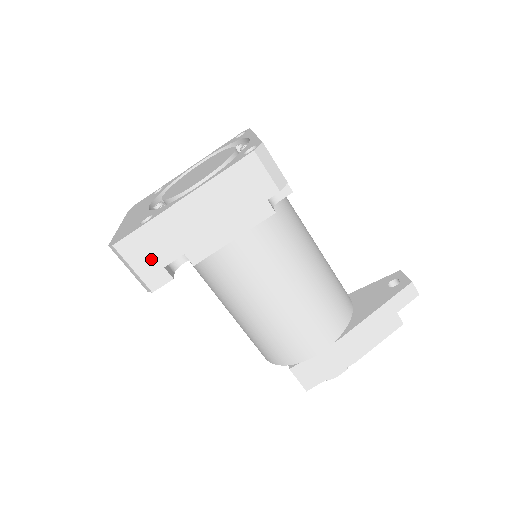
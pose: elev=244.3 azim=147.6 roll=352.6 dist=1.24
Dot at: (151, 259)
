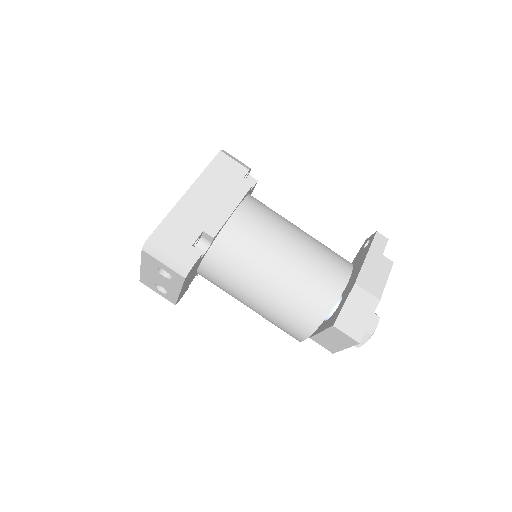
Dot at: (179, 242)
